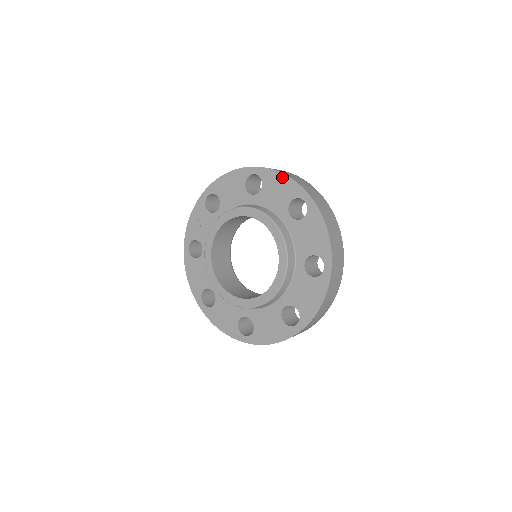
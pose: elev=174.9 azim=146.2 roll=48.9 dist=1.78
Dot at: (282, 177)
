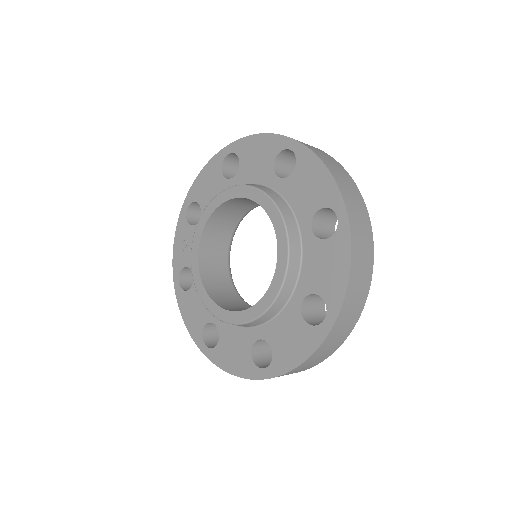
Dot at: (258, 138)
